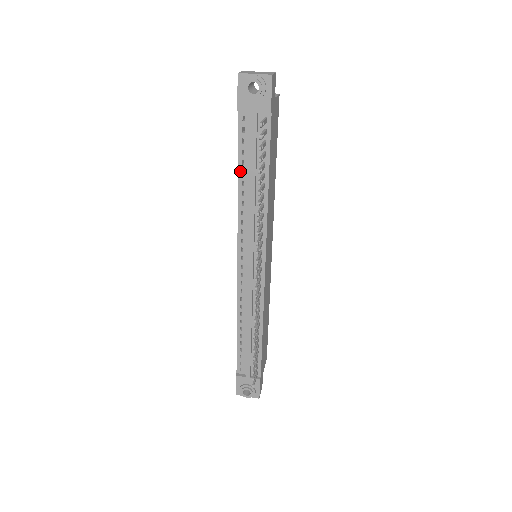
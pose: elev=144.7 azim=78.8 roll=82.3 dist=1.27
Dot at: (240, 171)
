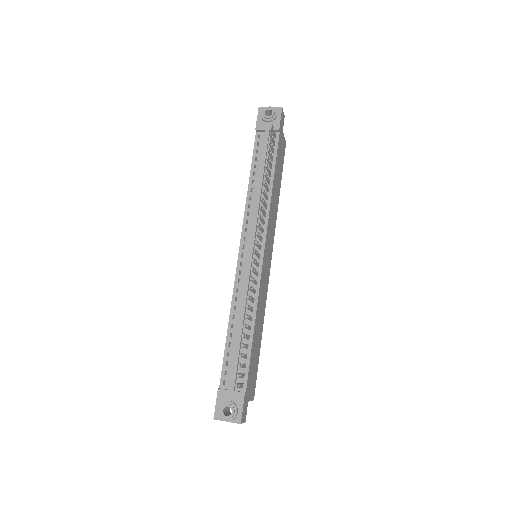
Dot at: (252, 173)
